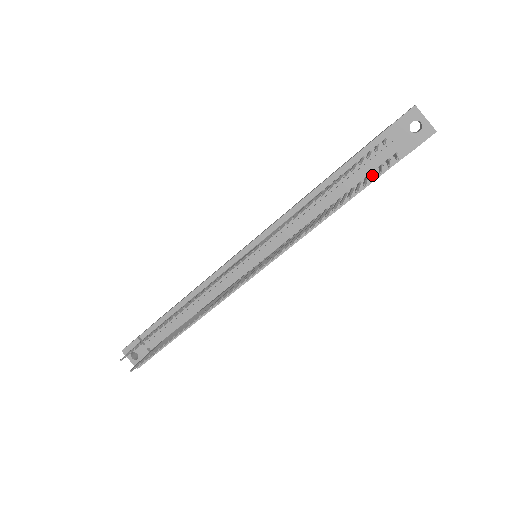
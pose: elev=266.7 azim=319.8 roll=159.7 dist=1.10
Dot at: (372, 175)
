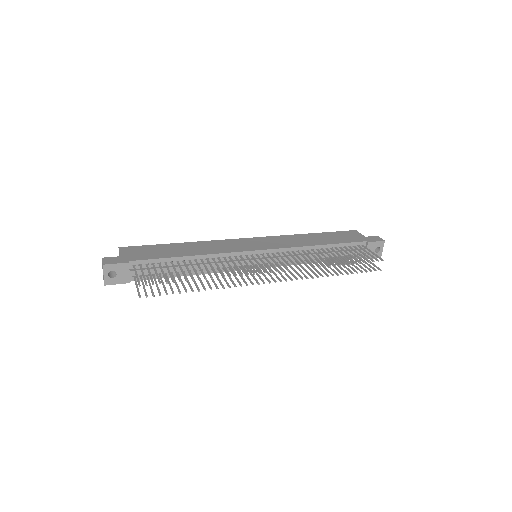
Dot at: occluded
